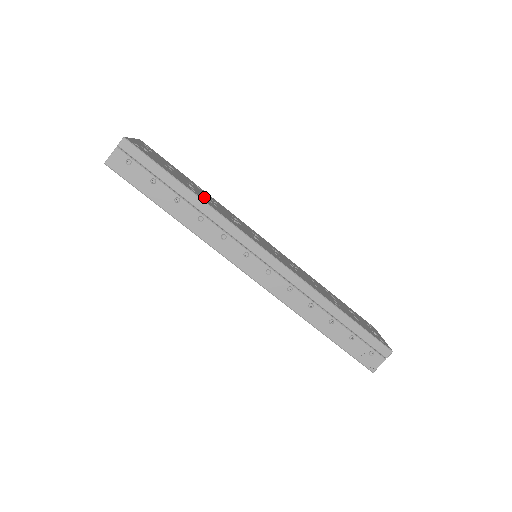
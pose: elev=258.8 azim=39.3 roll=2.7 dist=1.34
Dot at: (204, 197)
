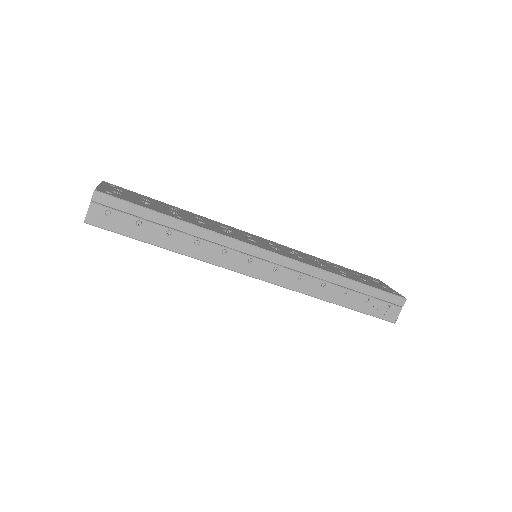
Dot at: (191, 219)
